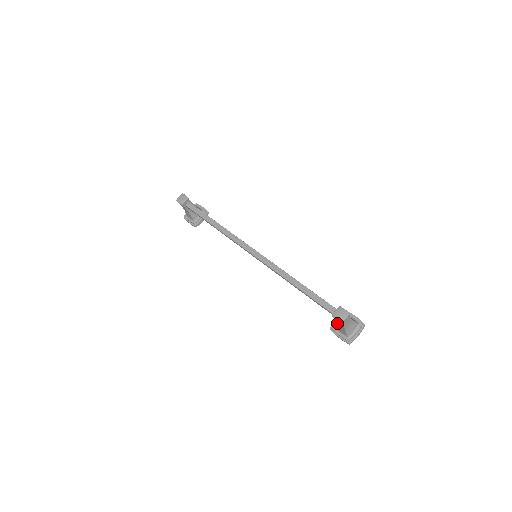
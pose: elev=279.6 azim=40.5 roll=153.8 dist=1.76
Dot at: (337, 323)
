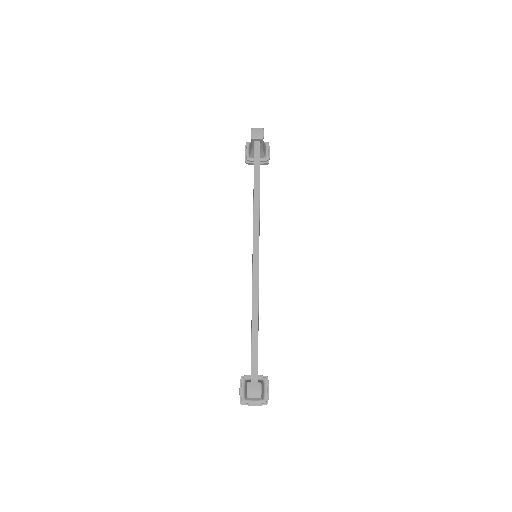
Dot at: occluded
